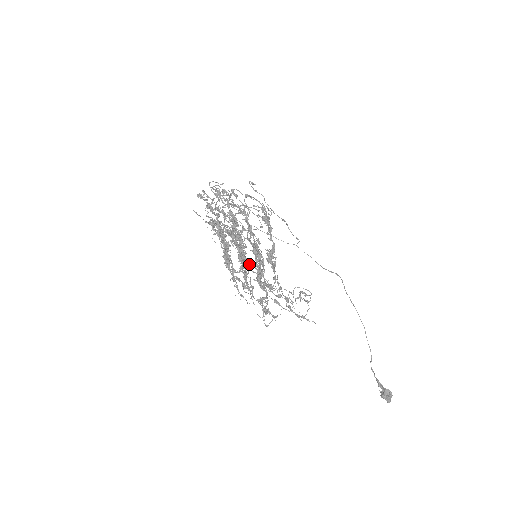
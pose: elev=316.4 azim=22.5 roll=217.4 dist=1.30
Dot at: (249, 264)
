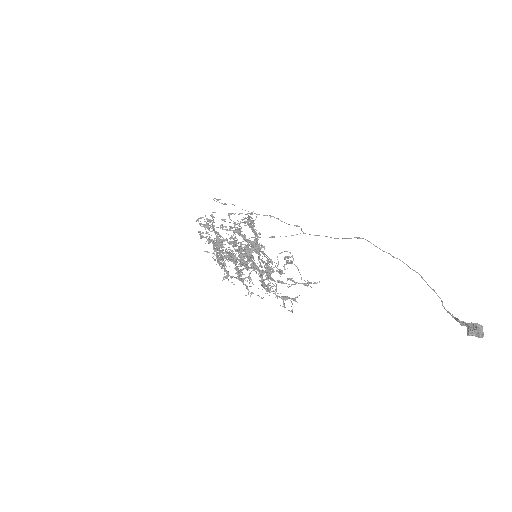
Dot at: (225, 256)
